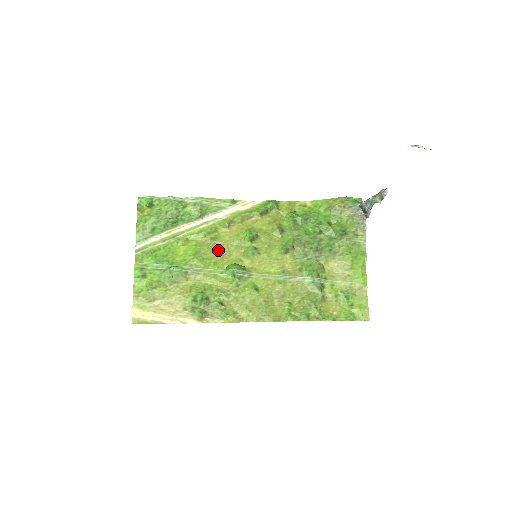
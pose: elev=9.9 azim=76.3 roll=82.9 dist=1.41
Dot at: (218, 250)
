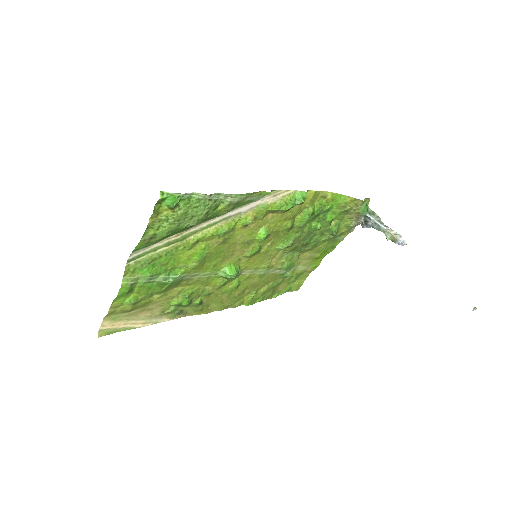
Dot at: (224, 251)
